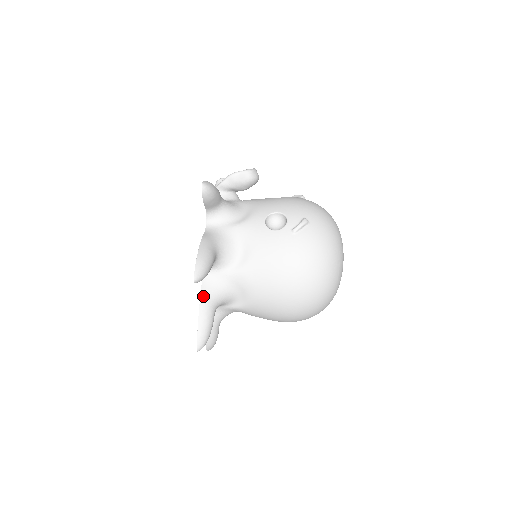
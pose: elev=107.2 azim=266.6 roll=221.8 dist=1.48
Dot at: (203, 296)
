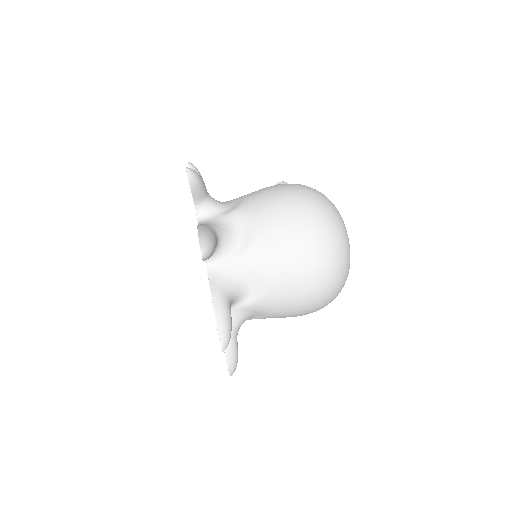
Dot at: occluded
